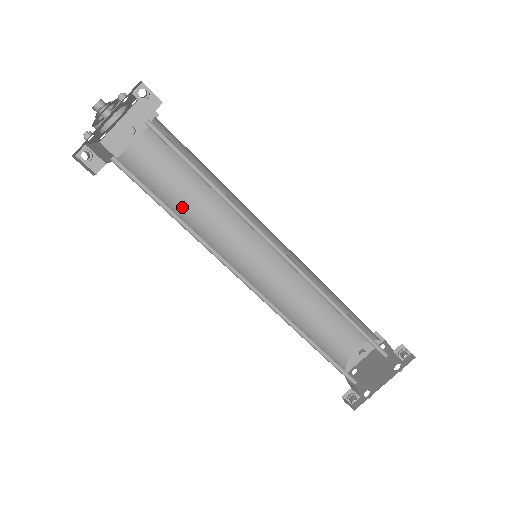
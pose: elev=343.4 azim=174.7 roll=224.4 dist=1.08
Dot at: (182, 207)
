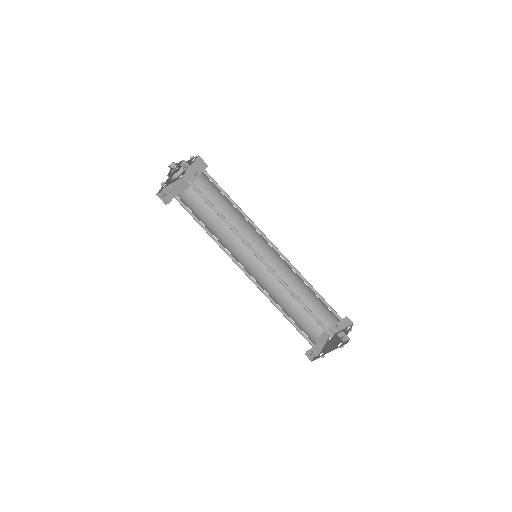
Dot at: occluded
